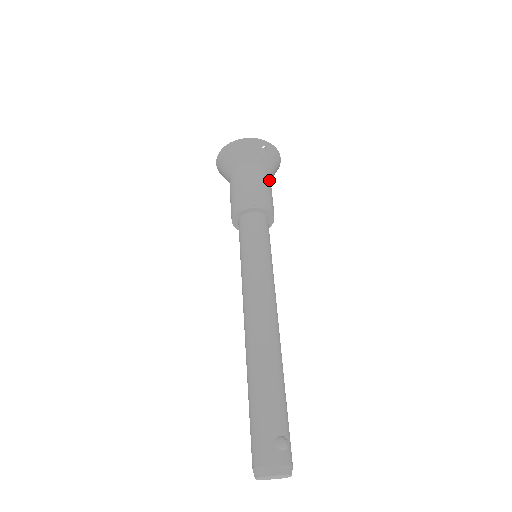
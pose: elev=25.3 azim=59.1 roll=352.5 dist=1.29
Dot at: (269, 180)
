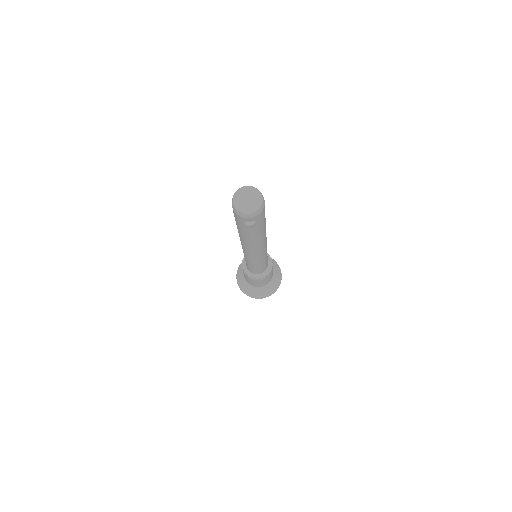
Dot at: occluded
